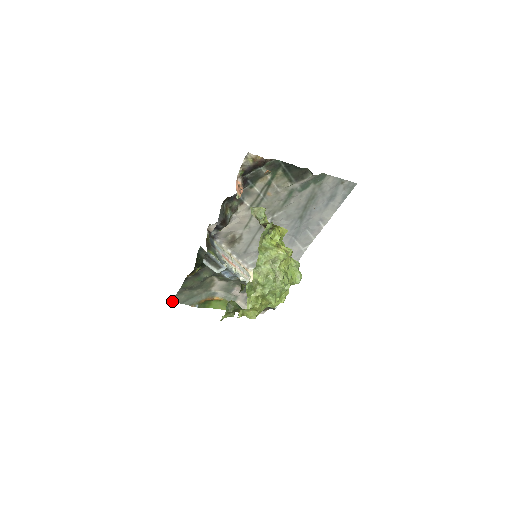
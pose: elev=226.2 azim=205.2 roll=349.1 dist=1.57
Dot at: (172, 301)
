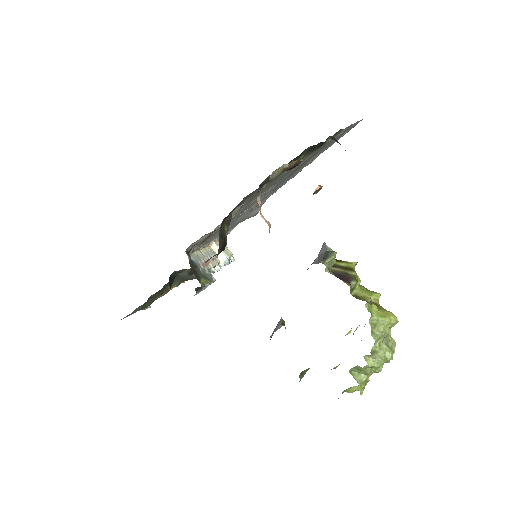
Dot at: occluded
